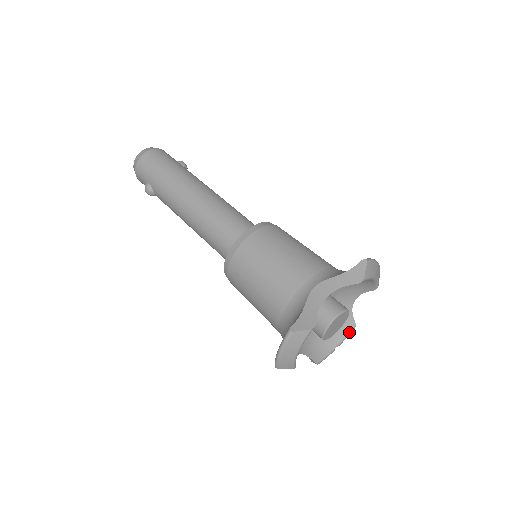
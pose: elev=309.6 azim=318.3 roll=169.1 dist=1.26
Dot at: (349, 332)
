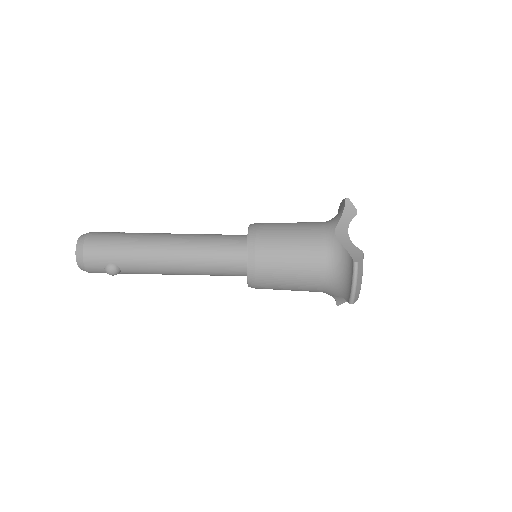
Dot at: occluded
